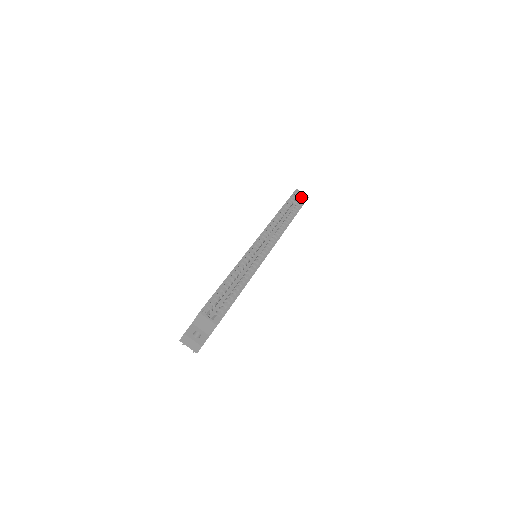
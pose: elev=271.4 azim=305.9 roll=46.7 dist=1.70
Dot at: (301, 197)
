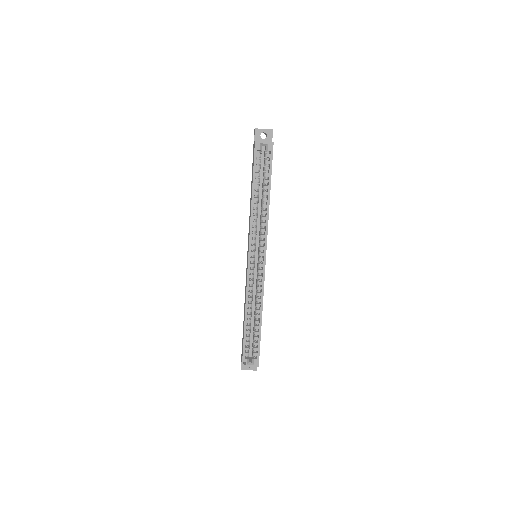
Dot at: (265, 149)
